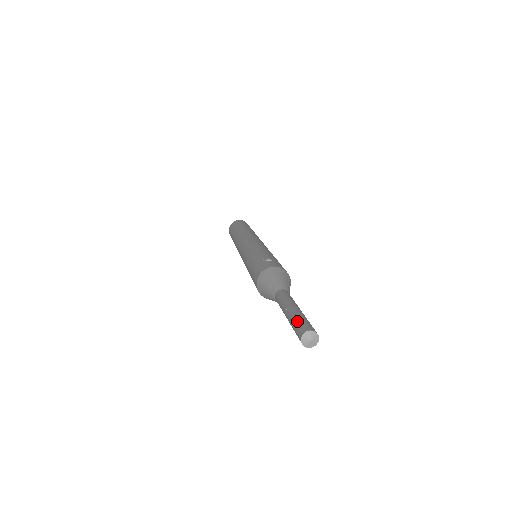
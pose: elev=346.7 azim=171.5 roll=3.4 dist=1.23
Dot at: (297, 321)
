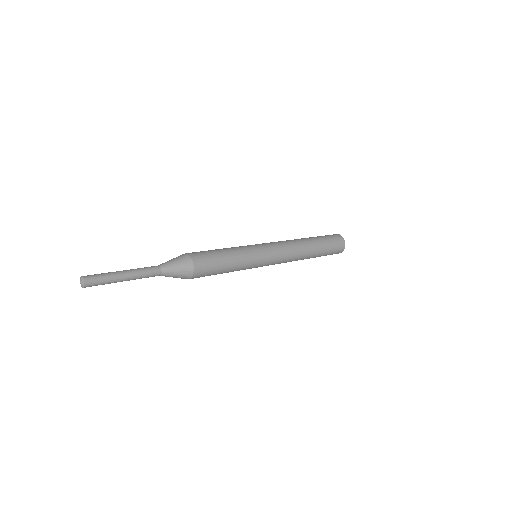
Dot at: occluded
